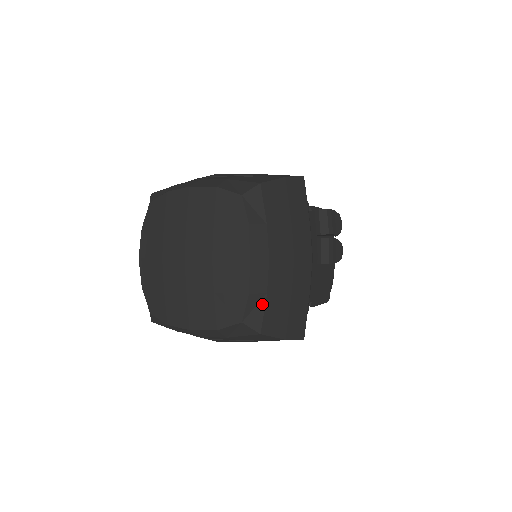
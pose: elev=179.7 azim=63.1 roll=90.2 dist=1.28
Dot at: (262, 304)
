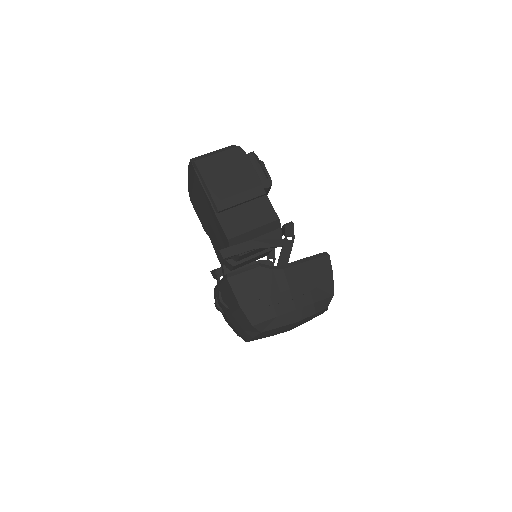
Dot at: occluded
